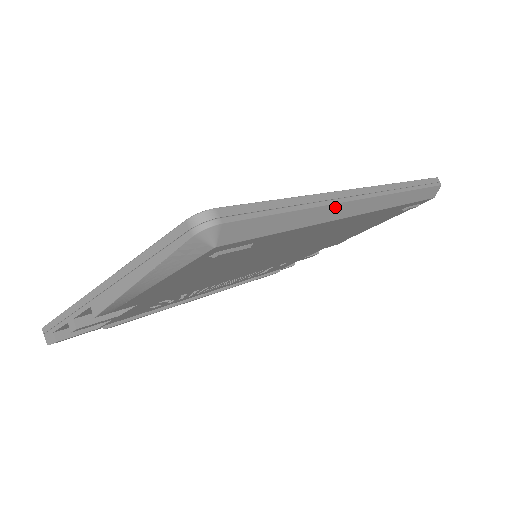
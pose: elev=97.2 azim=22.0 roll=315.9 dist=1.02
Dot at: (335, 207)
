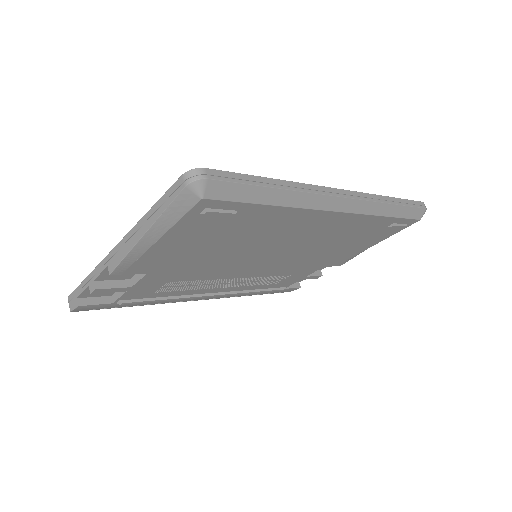
Dot at: (313, 196)
